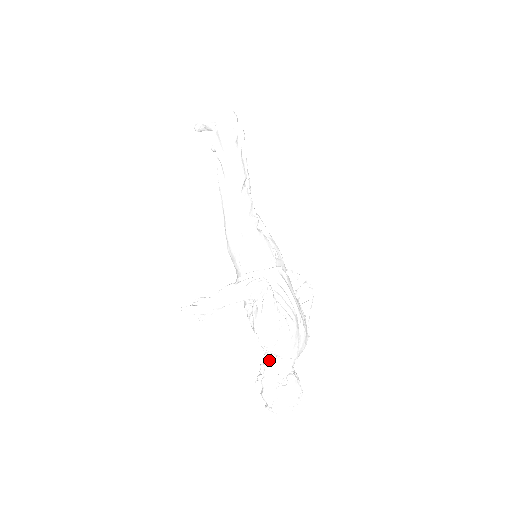
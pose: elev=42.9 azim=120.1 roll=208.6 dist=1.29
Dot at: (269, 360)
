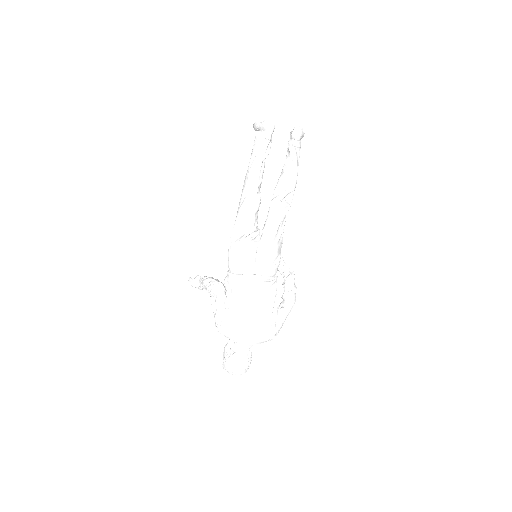
Dot at: occluded
